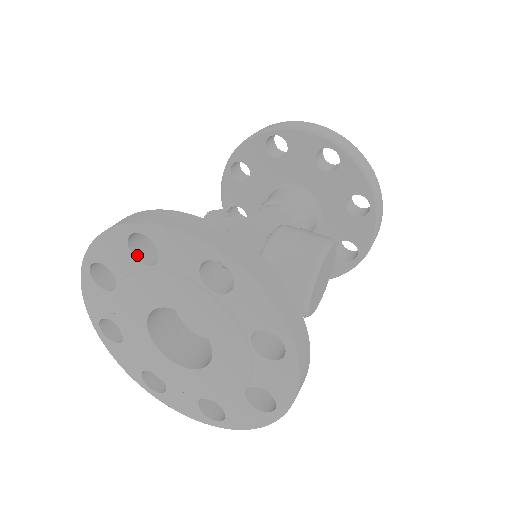
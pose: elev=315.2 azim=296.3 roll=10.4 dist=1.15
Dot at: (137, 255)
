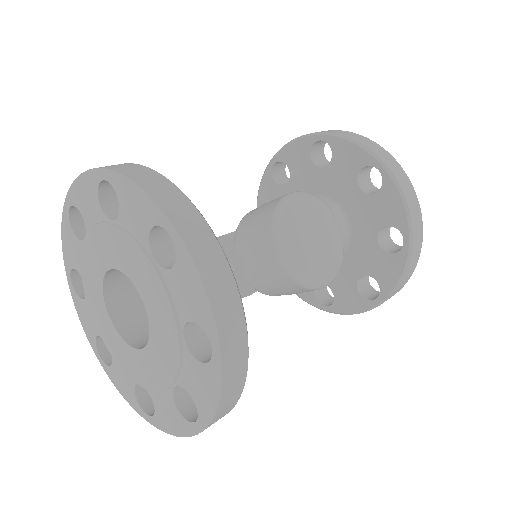
Dot at: (82, 237)
